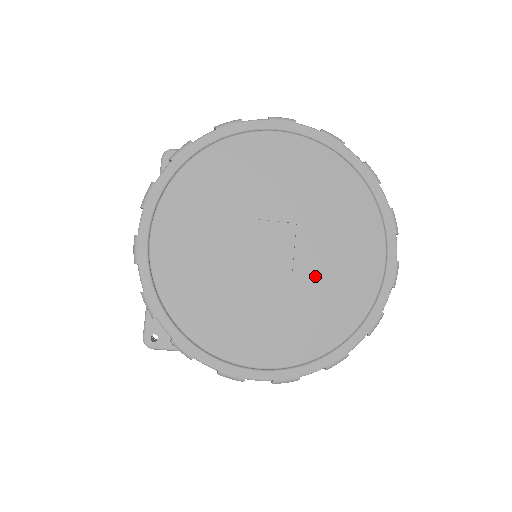
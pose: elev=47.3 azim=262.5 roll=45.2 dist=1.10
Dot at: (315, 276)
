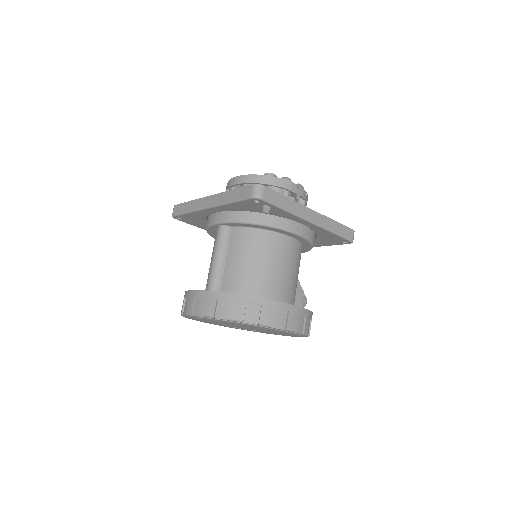
Dot at: (254, 331)
